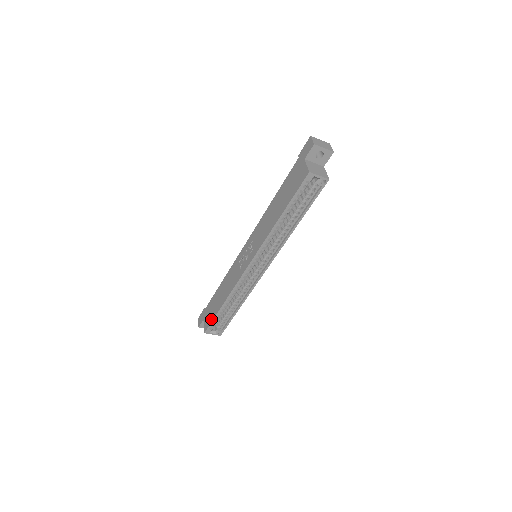
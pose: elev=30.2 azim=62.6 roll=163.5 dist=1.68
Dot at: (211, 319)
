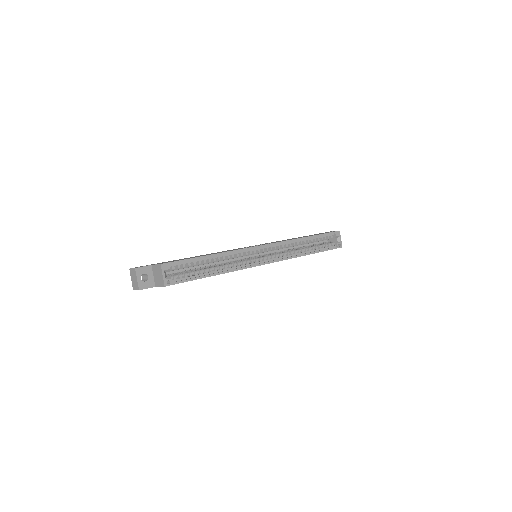
Dot at: occluded
